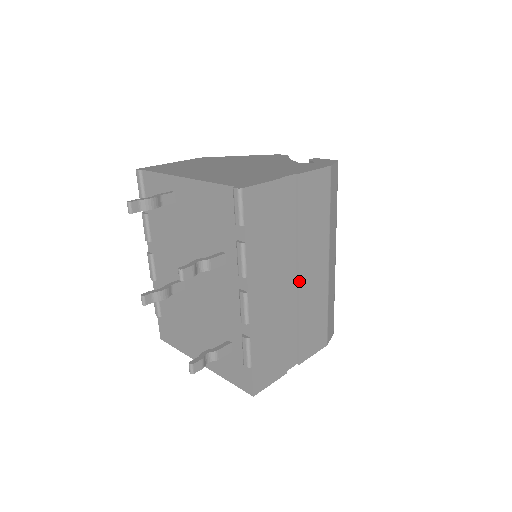
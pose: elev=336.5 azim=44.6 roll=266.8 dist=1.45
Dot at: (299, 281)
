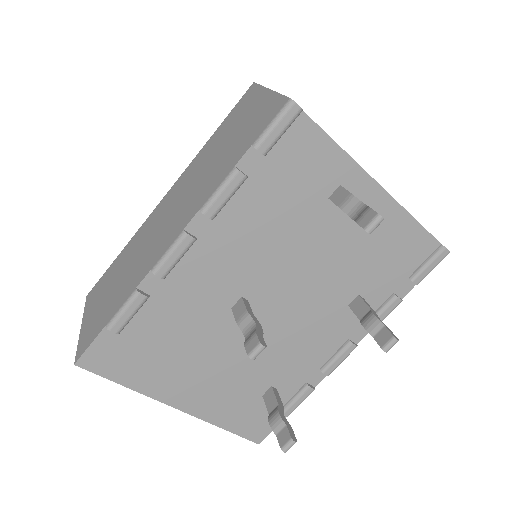
Dot at: occluded
